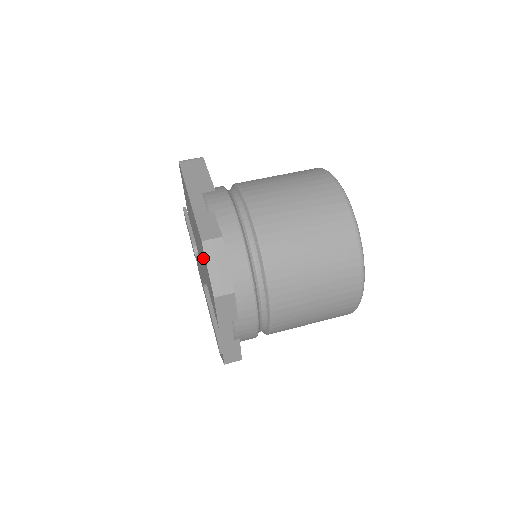
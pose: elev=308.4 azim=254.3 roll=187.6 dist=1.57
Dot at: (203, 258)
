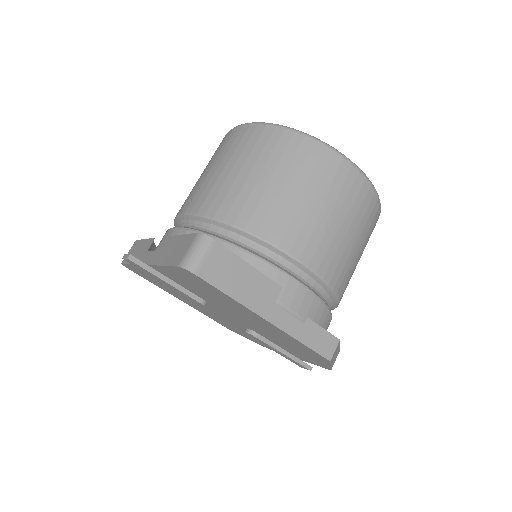
Dot at: (299, 349)
